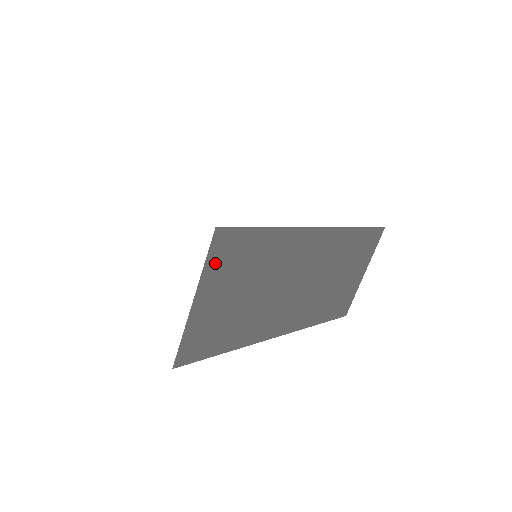
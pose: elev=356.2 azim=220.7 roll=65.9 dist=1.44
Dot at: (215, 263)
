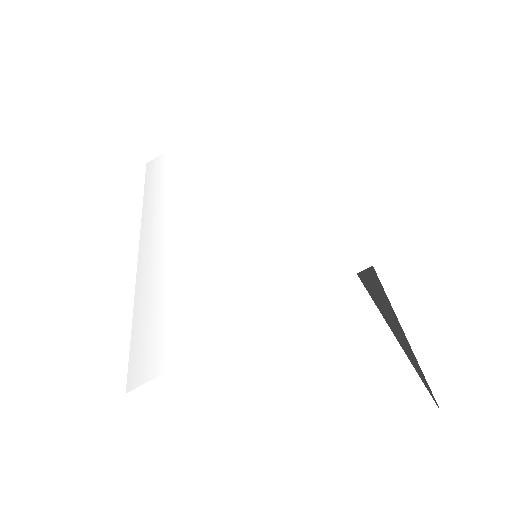
Dot at: occluded
